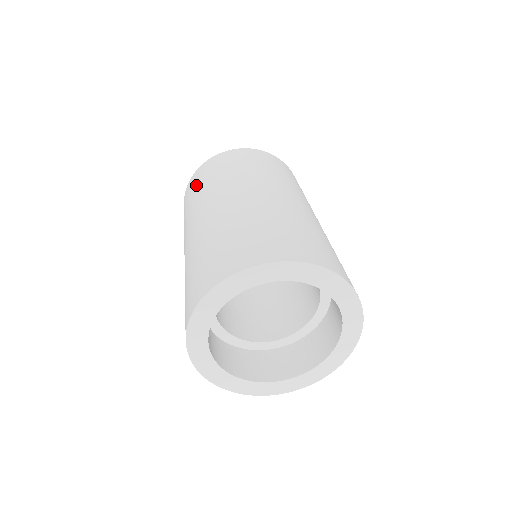
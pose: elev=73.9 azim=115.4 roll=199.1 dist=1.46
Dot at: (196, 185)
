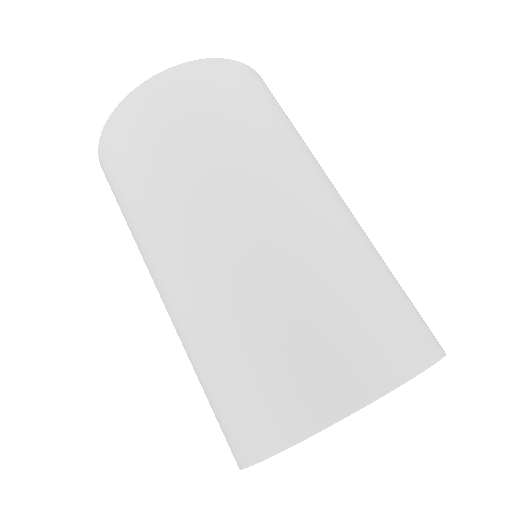
Dot at: (128, 164)
